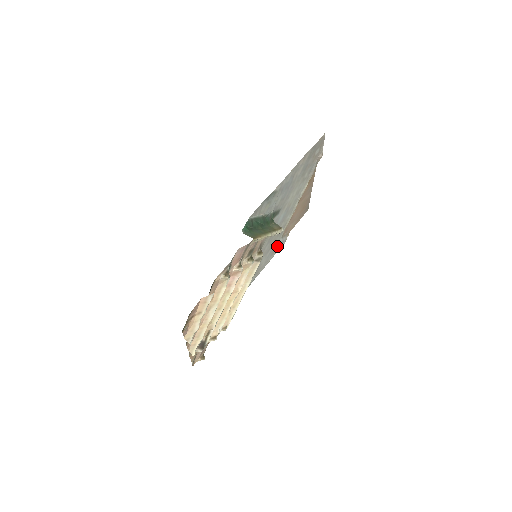
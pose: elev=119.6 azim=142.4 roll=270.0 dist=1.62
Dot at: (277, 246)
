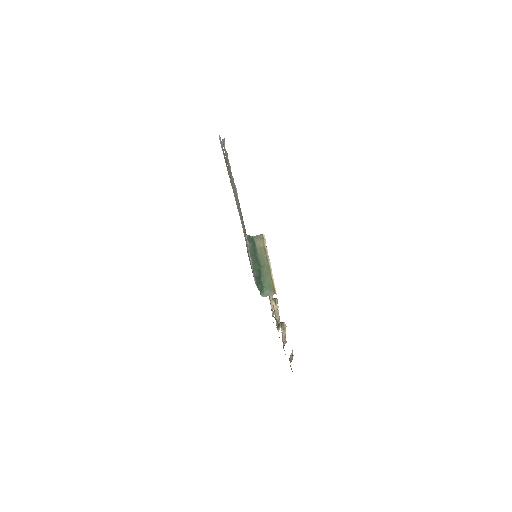
Dot at: occluded
